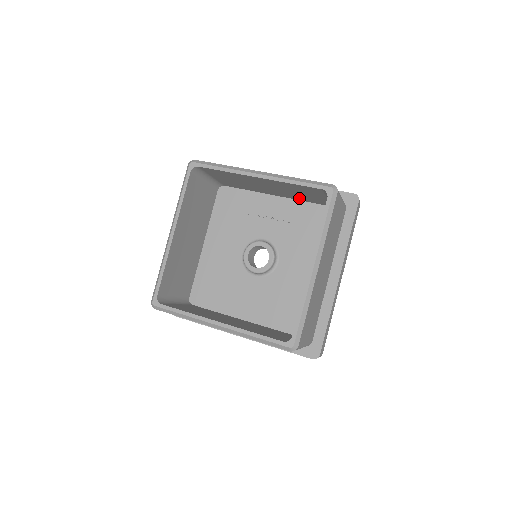
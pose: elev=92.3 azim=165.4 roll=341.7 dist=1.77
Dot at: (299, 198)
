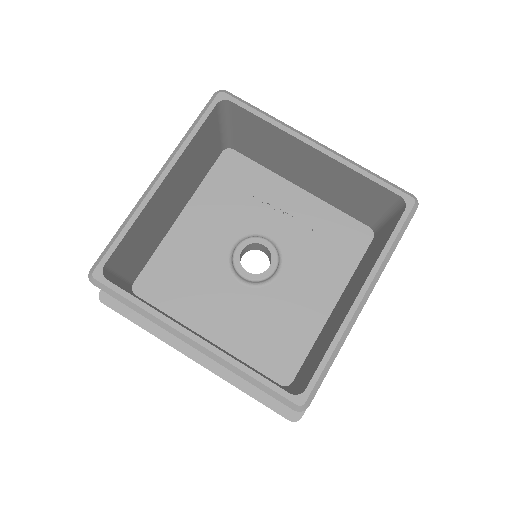
Dot at: (333, 201)
